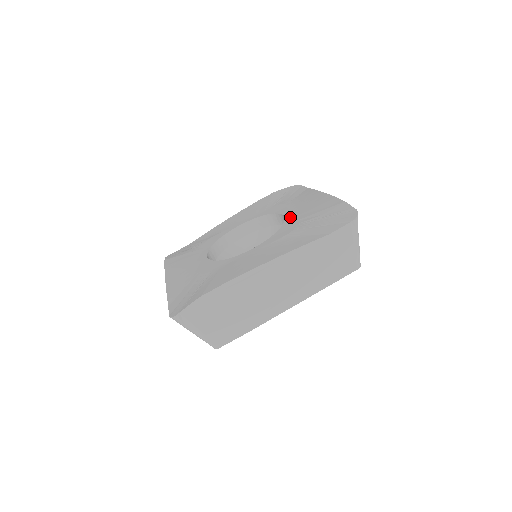
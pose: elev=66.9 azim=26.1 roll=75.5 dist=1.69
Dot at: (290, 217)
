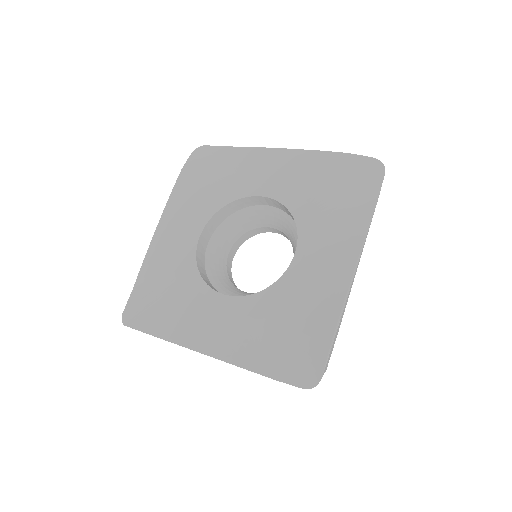
Dot at: (290, 276)
